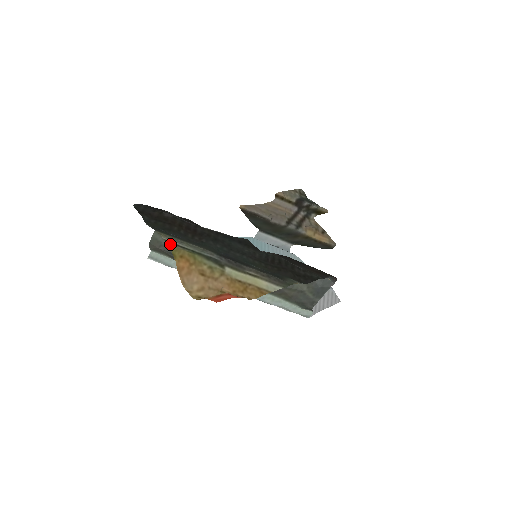
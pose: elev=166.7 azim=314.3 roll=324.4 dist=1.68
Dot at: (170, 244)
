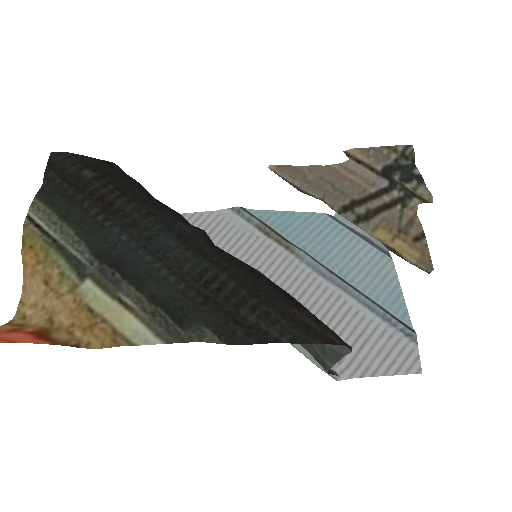
Dot at: (27, 224)
